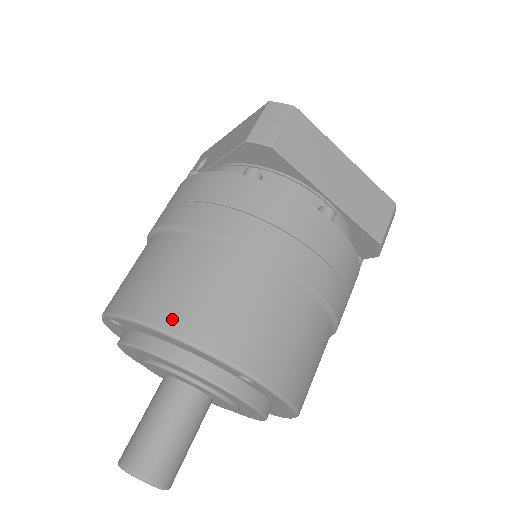
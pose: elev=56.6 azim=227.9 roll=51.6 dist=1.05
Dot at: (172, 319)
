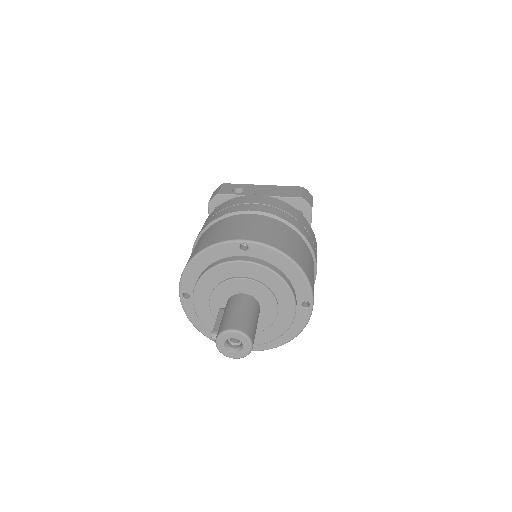
Dot at: (297, 259)
